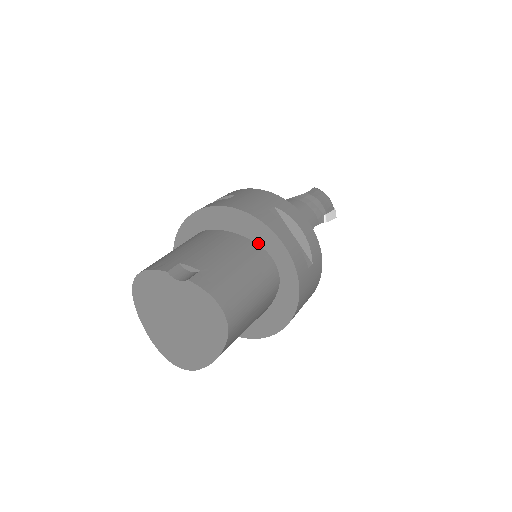
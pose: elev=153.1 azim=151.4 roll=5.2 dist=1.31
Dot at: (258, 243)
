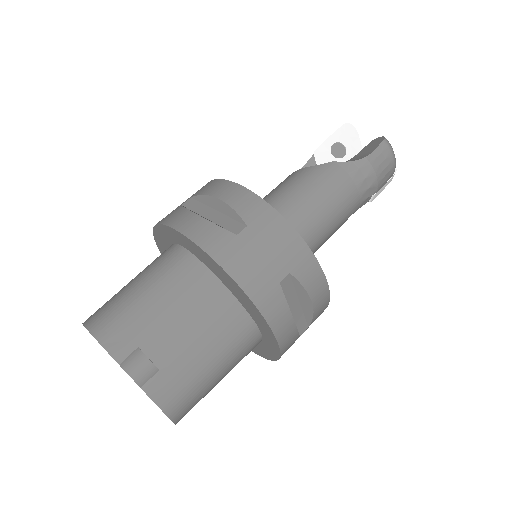
Dot at: (249, 313)
